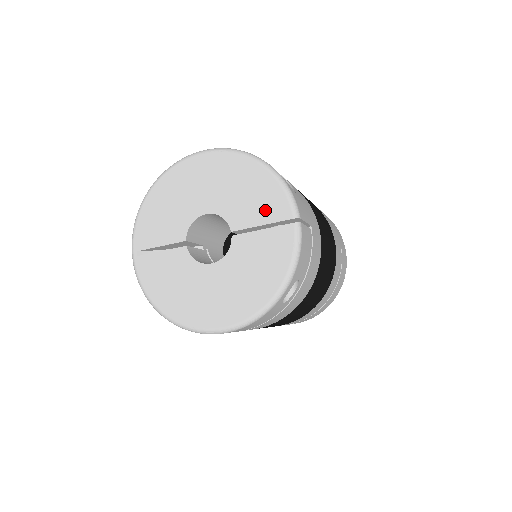
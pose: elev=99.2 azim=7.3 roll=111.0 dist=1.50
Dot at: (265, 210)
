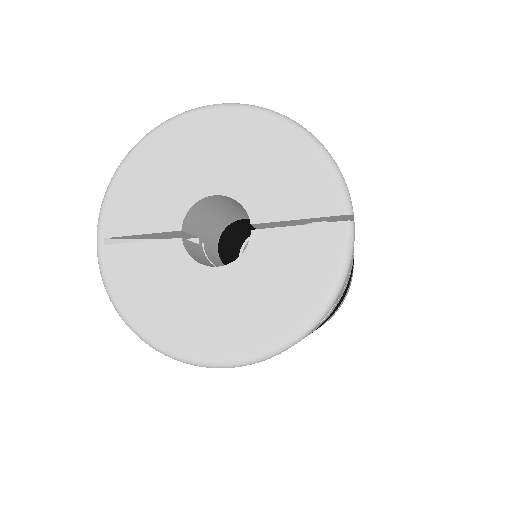
Dot at: (304, 198)
